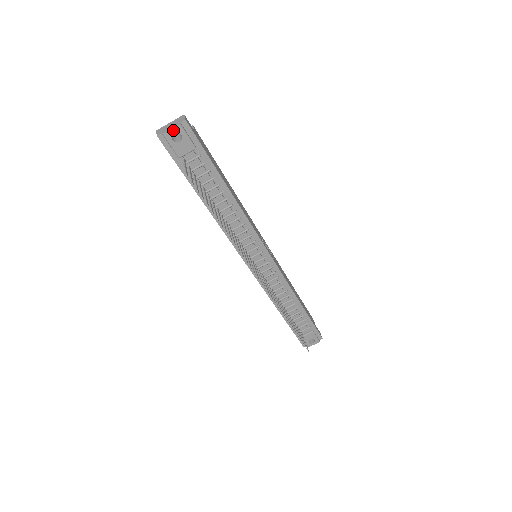
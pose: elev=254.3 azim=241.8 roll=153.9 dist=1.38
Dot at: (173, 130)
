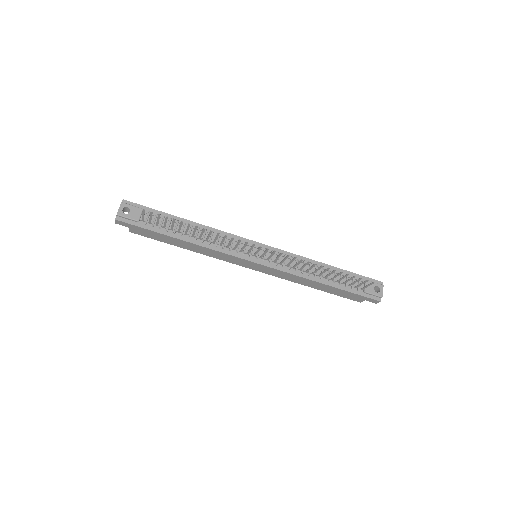
Dot at: (121, 208)
